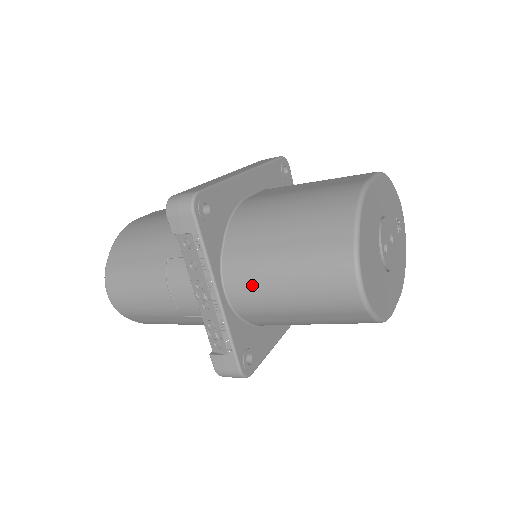
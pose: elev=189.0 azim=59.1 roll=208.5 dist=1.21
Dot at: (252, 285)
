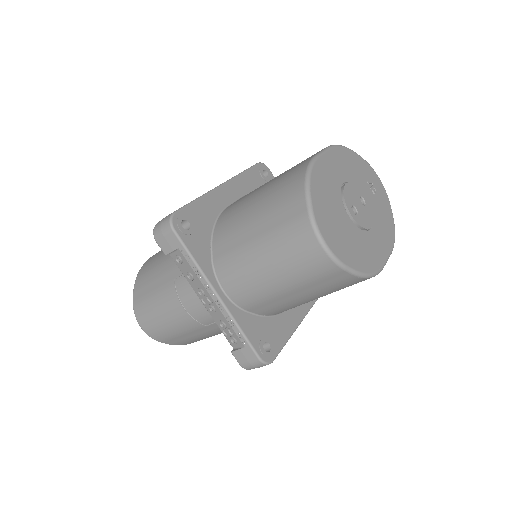
Dot at: (242, 278)
